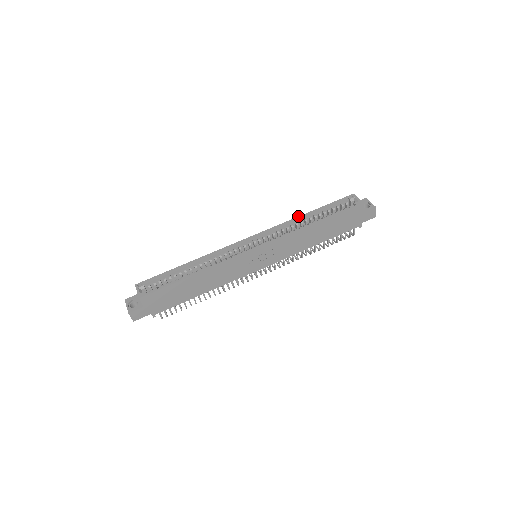
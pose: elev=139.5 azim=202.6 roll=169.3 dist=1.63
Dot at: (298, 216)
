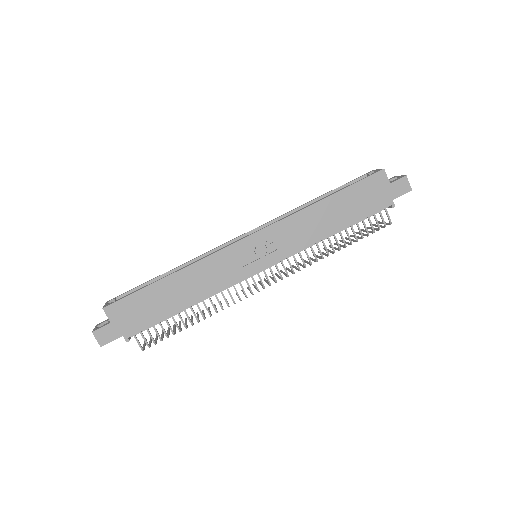
Dot at: occluded
